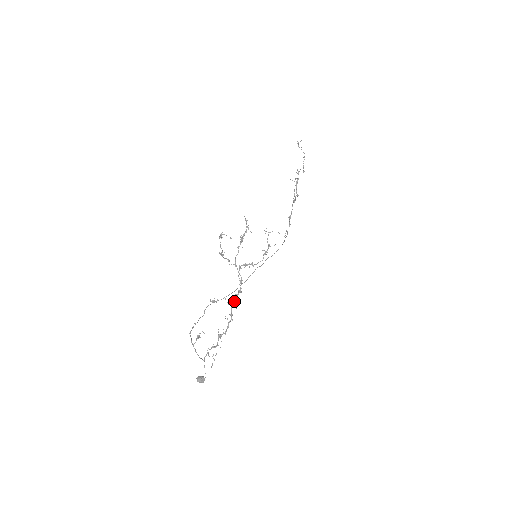
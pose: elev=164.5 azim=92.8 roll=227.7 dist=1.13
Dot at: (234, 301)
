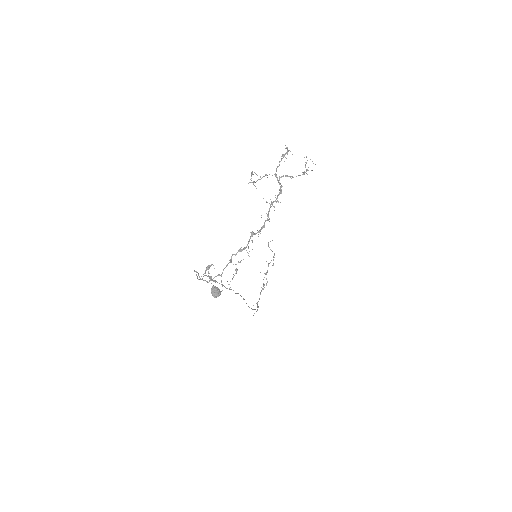
Dot at: (273, 201)
